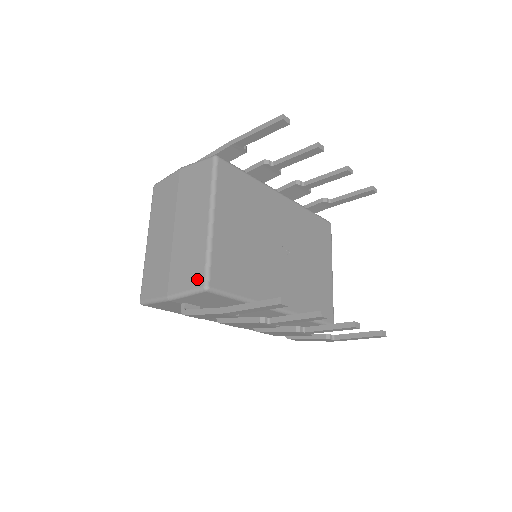
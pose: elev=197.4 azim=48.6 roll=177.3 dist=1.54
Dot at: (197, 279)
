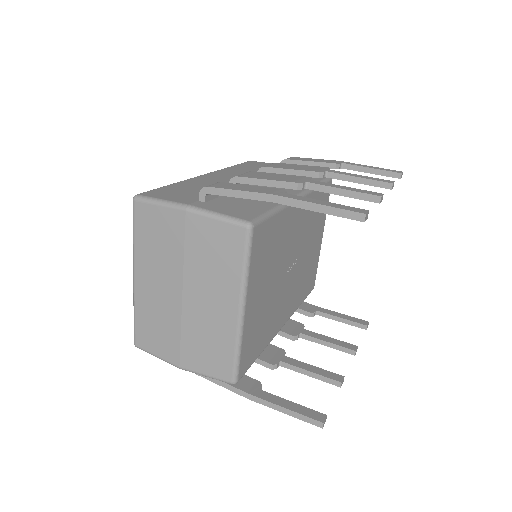
Dot at: (223, 372)
